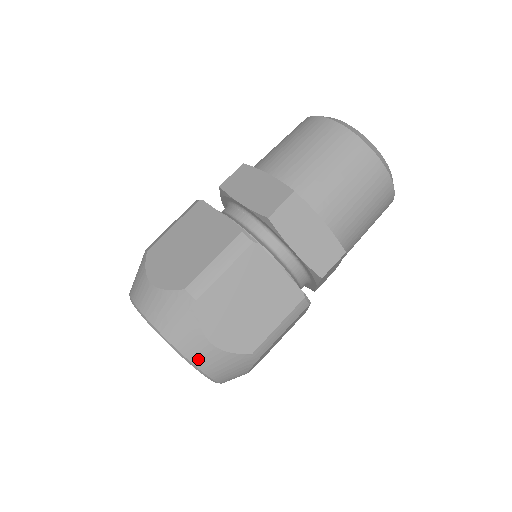
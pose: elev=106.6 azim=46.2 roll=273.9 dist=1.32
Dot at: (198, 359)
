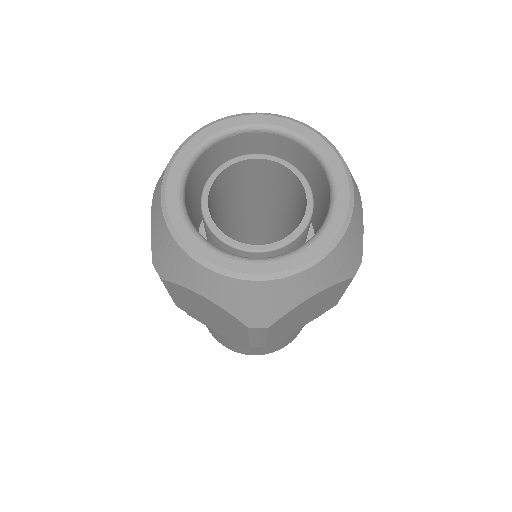
Dot at: occluded
